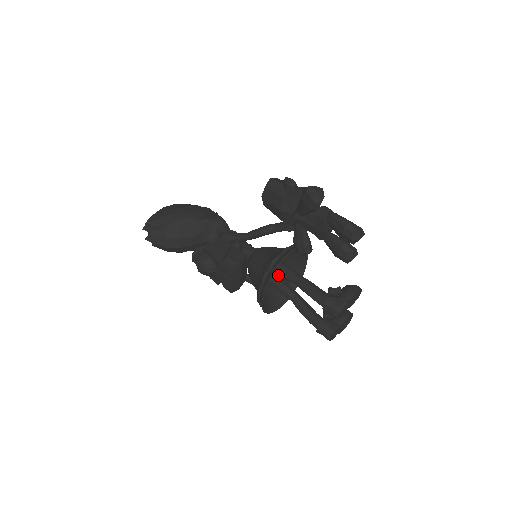
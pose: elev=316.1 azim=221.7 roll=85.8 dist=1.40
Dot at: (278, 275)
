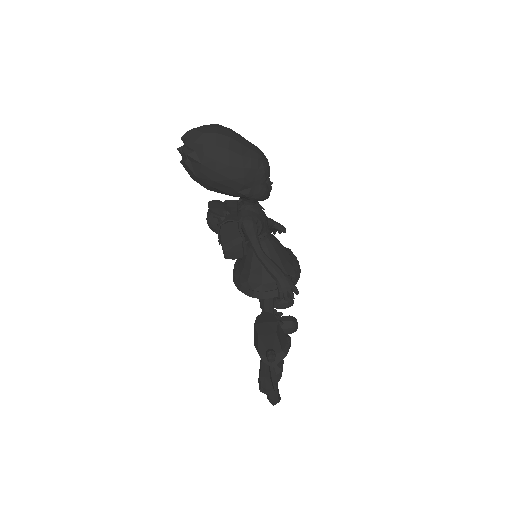
Dot at: occluded
